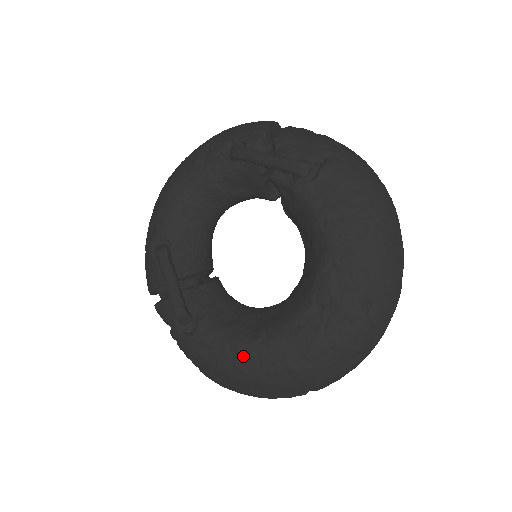
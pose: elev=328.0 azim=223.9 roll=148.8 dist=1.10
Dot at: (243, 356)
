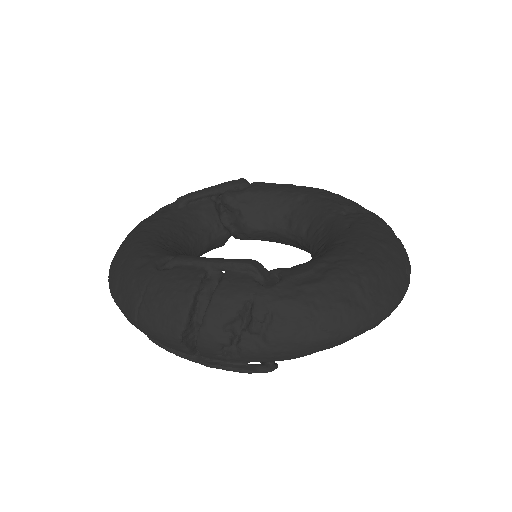
Dot at: (344, 255)
